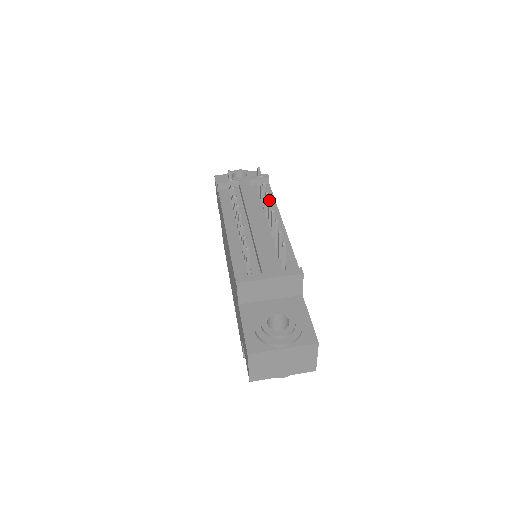
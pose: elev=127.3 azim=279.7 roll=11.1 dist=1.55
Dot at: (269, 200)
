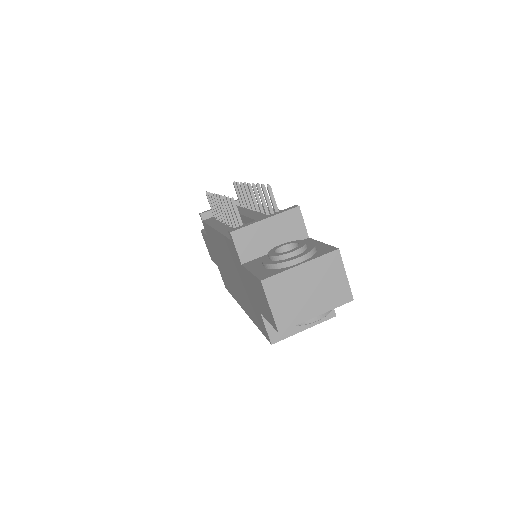
Dot at: (247, 183)
